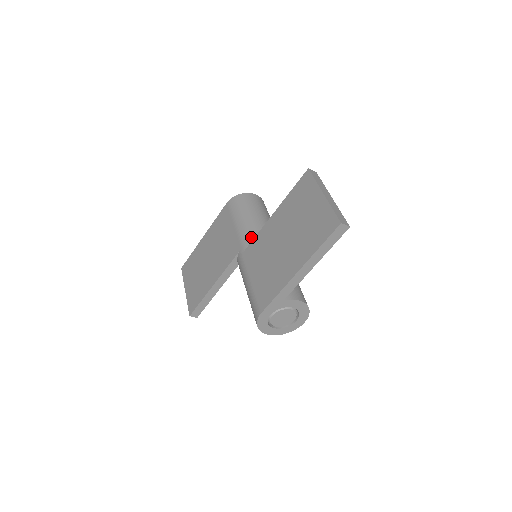
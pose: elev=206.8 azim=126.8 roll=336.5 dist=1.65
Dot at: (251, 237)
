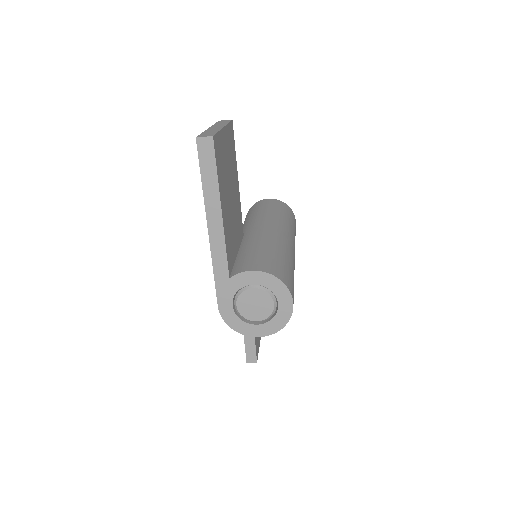
Dot at: occluded
